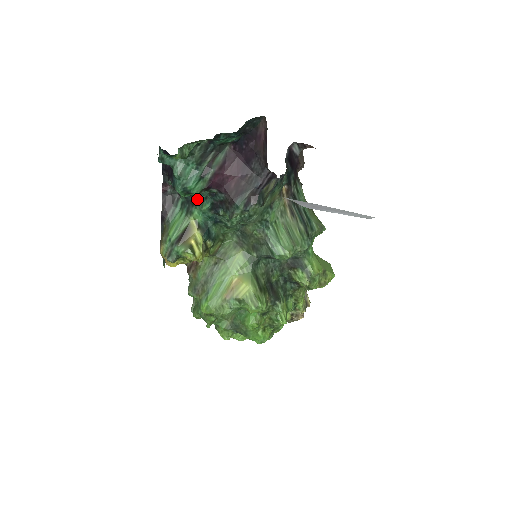
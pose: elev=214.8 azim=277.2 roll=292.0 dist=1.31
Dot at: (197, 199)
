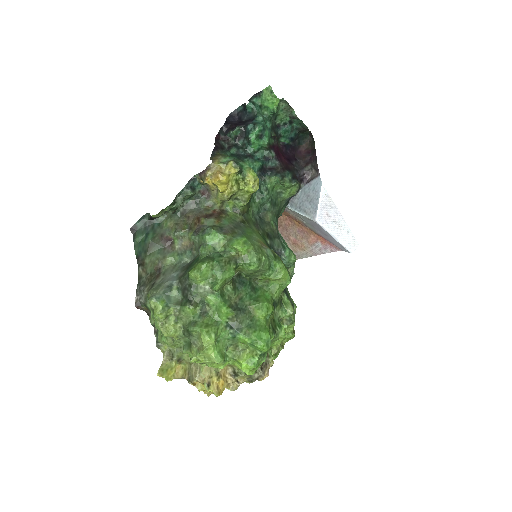
Dot at: (251, 156)
